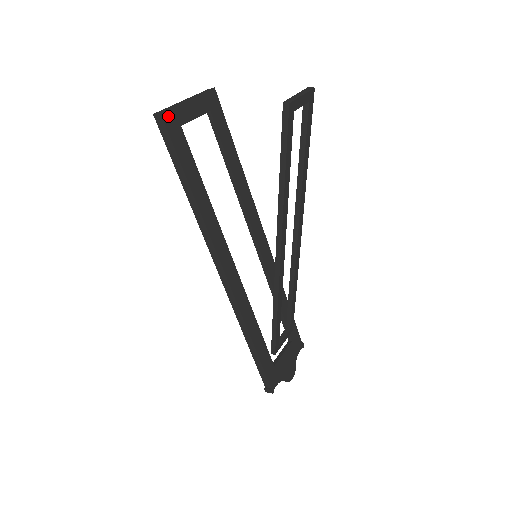
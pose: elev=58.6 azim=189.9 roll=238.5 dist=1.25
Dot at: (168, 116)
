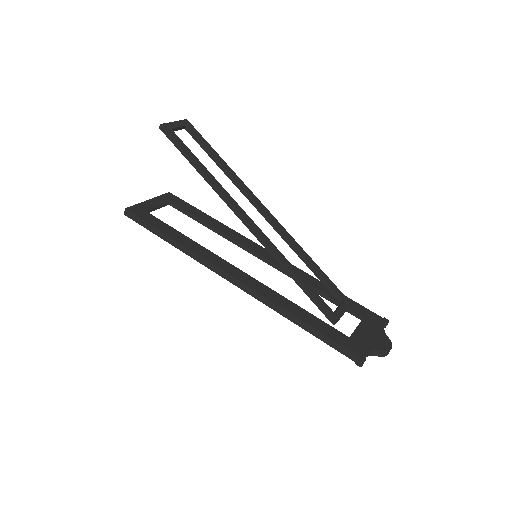
Dot at: (133, 209)
